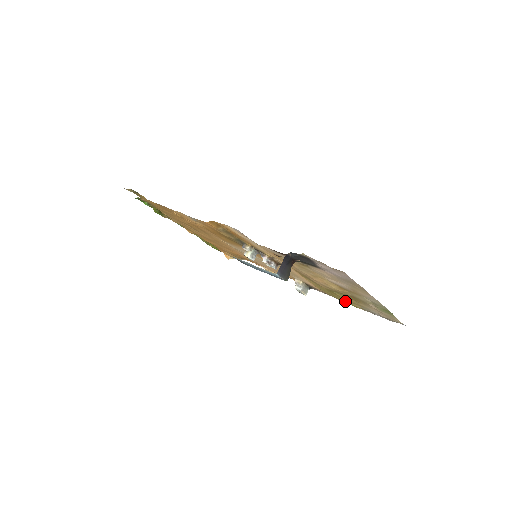
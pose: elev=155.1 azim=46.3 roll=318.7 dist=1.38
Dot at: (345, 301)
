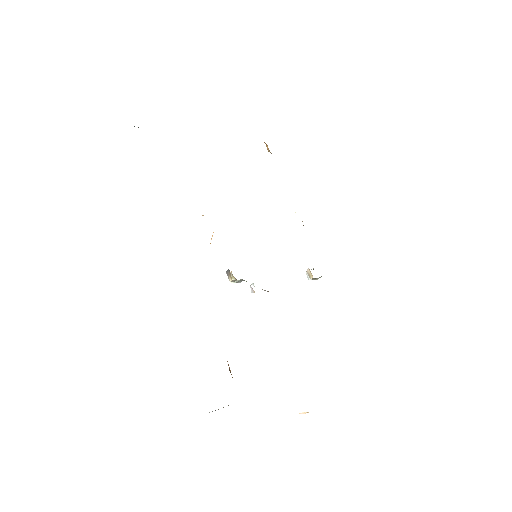
Dot at: occluded
